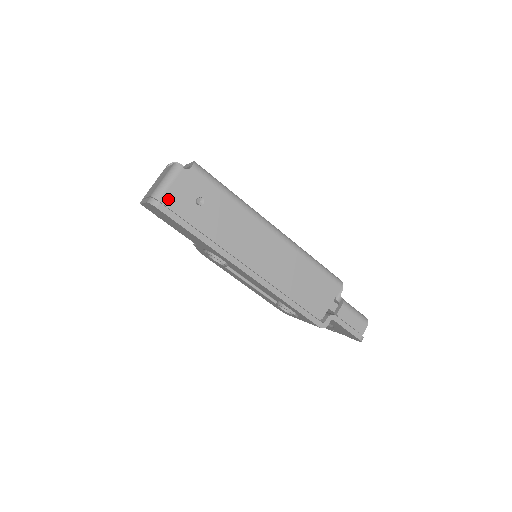
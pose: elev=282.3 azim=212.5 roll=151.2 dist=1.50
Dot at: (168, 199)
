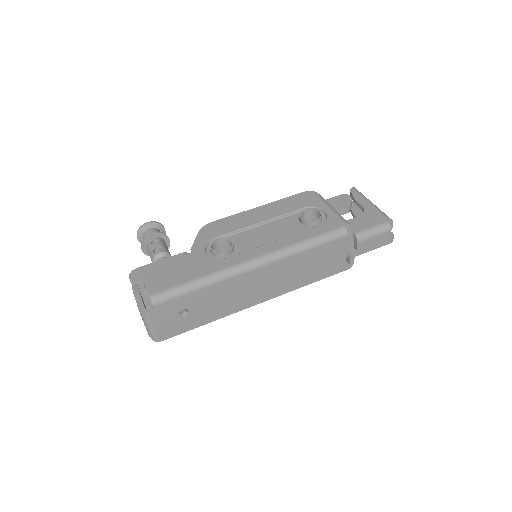
Dot at: (162, 332)
